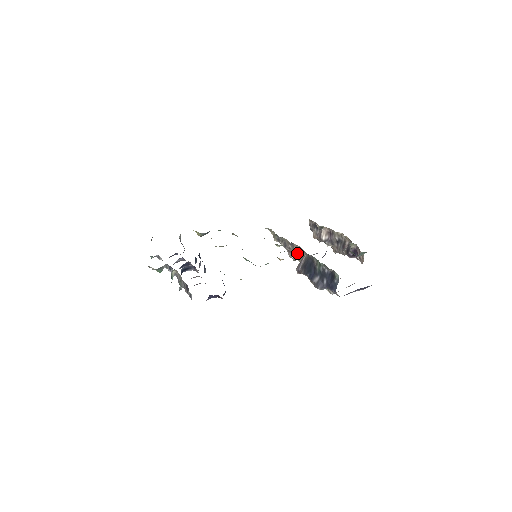
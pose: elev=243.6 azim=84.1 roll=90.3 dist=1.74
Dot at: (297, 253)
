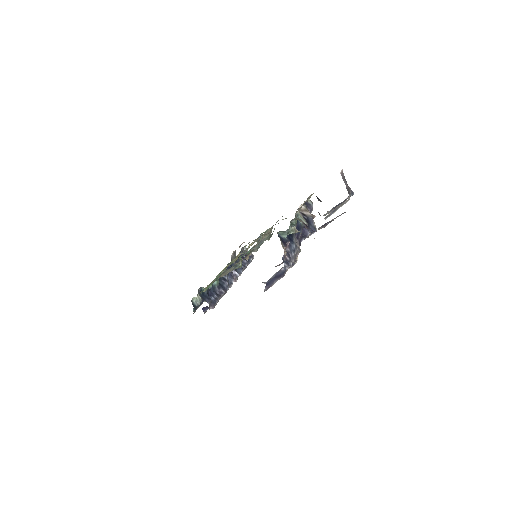
Dot at: occluded
